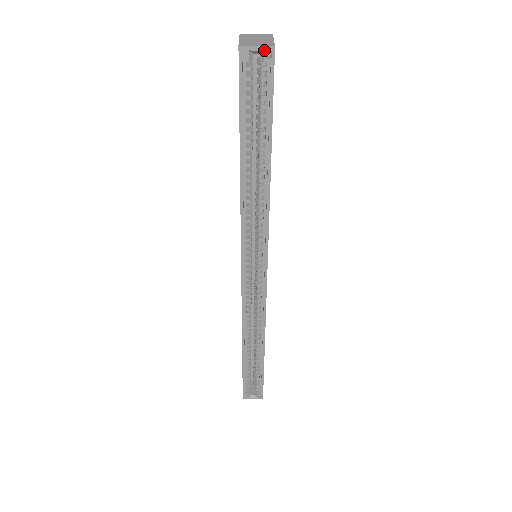
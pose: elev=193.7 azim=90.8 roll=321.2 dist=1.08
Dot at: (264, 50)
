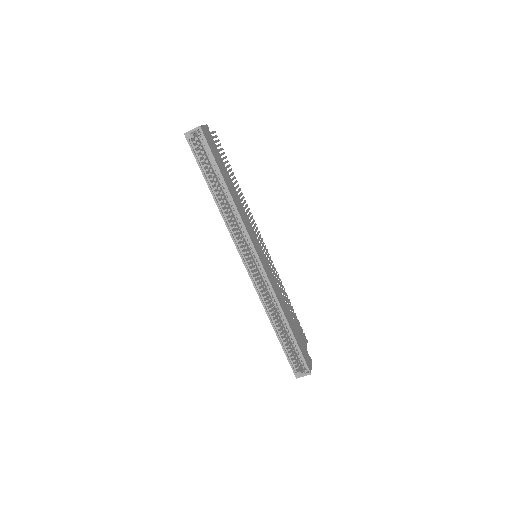
Dot at: (196, 130)
